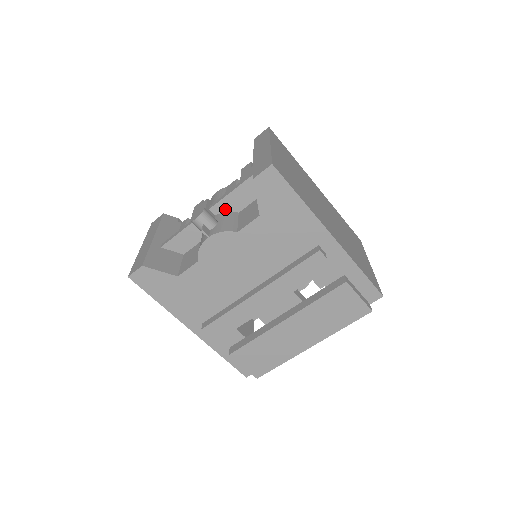
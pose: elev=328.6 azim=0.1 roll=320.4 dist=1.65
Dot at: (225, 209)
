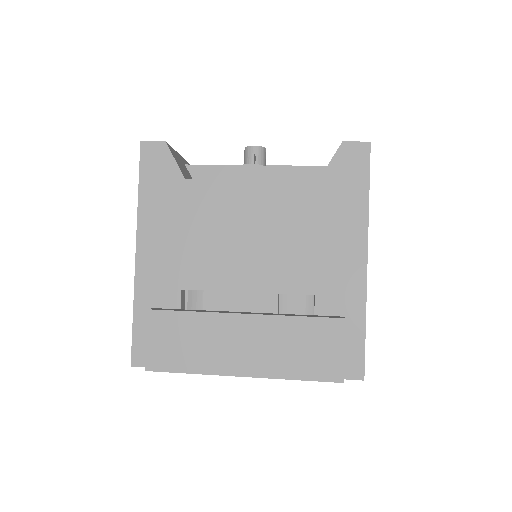
Dot at: occluded
